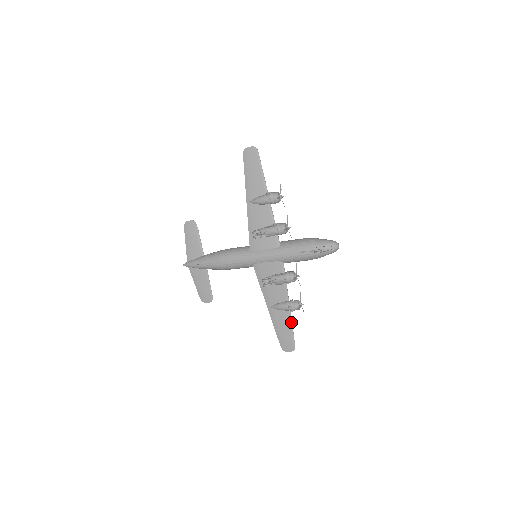
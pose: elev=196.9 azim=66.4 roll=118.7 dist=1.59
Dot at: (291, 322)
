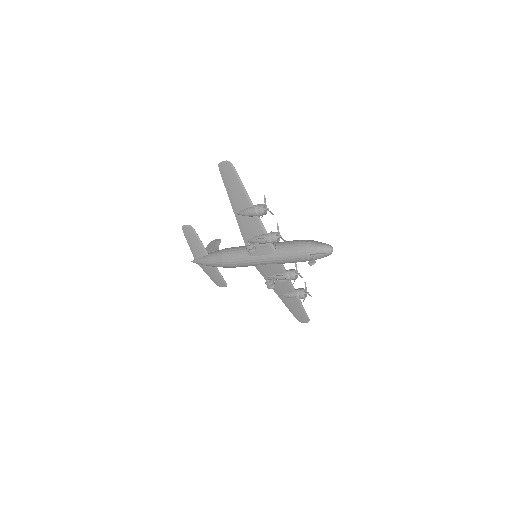
Dot at: (301, 304)
